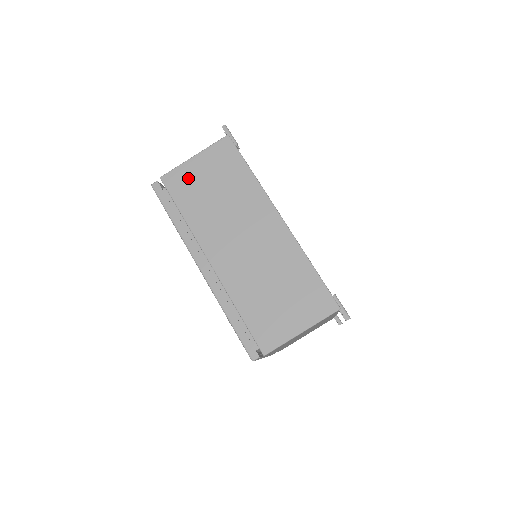
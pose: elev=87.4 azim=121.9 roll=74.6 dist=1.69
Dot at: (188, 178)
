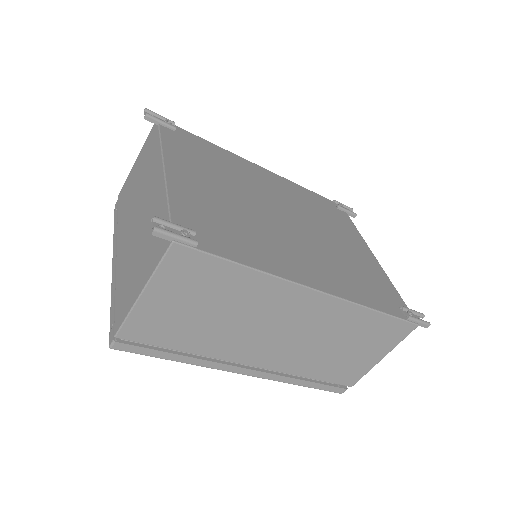
Dot at: (157, 319)
